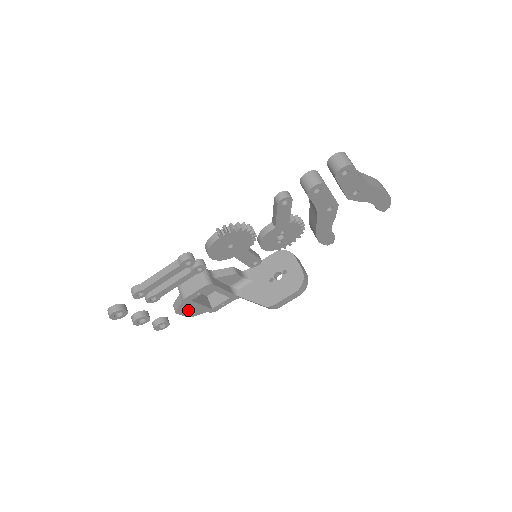
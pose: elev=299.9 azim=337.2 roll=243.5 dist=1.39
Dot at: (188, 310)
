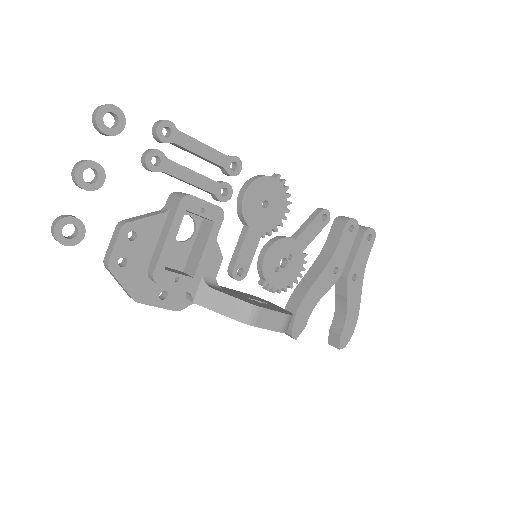
Dot at: (130, 246)
